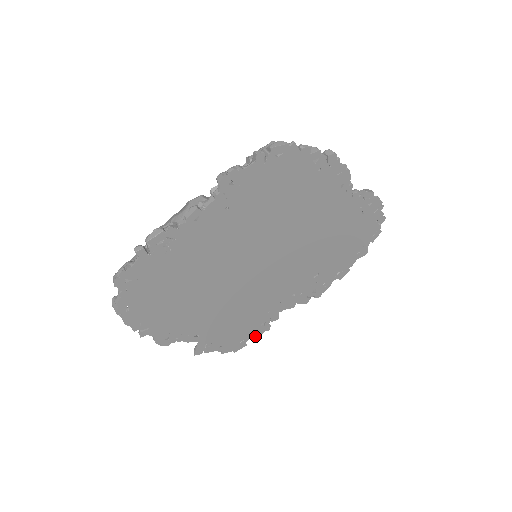
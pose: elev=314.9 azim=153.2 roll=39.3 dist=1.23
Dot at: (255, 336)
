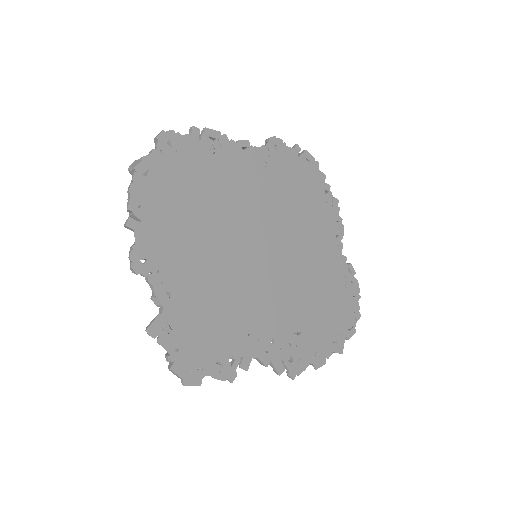
Dot at: (215, 377)
